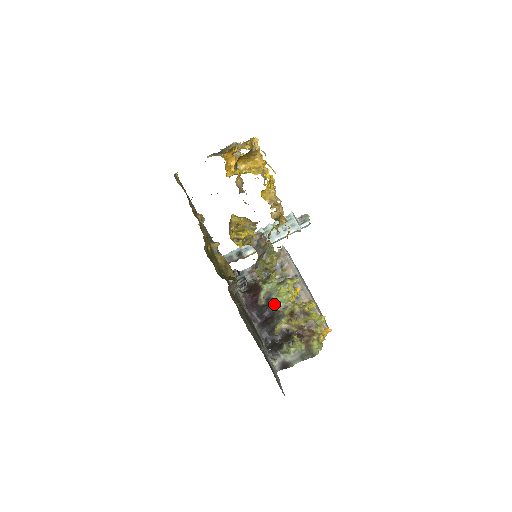
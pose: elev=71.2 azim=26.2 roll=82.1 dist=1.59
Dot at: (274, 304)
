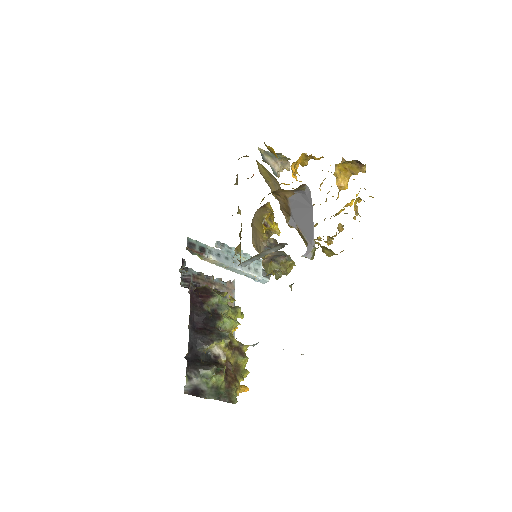
Dot at: (220, 319)
